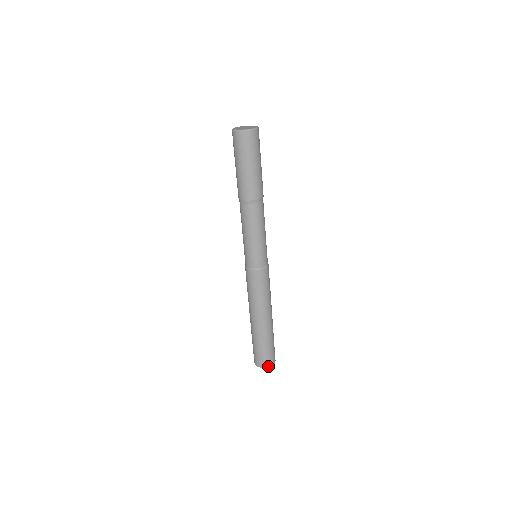
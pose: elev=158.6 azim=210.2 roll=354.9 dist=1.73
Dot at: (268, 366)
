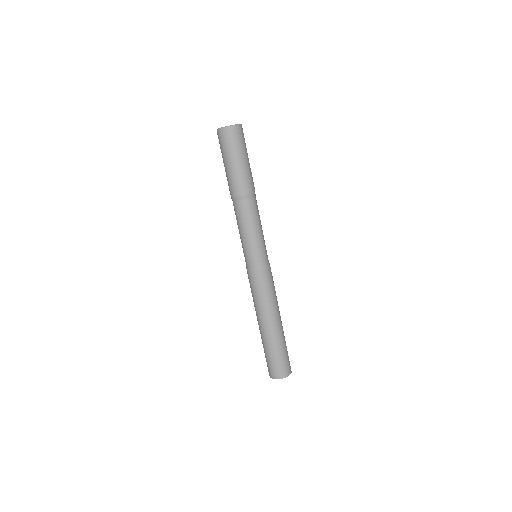
Dot at: (286, 375)
